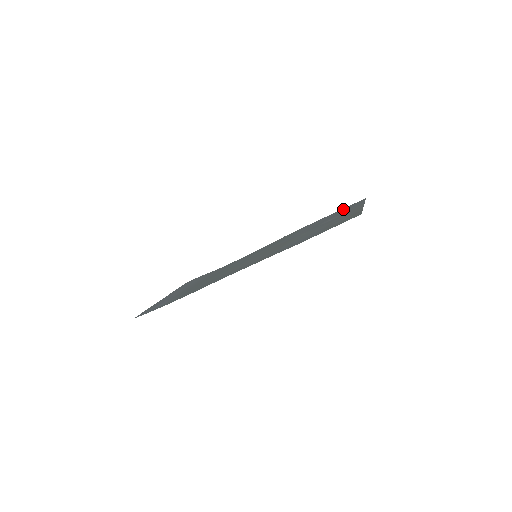
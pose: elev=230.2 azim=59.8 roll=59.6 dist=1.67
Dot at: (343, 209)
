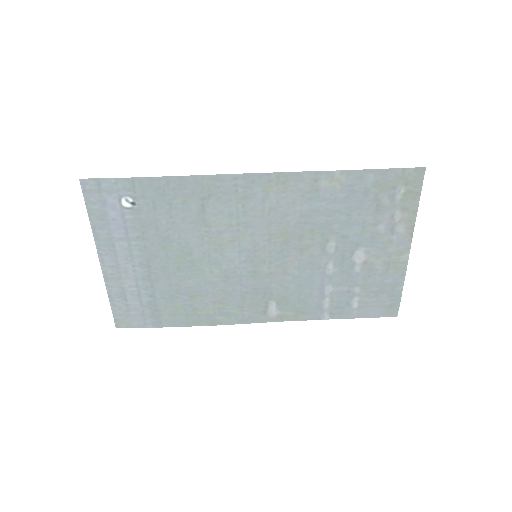
Dot at: (369, 306)
